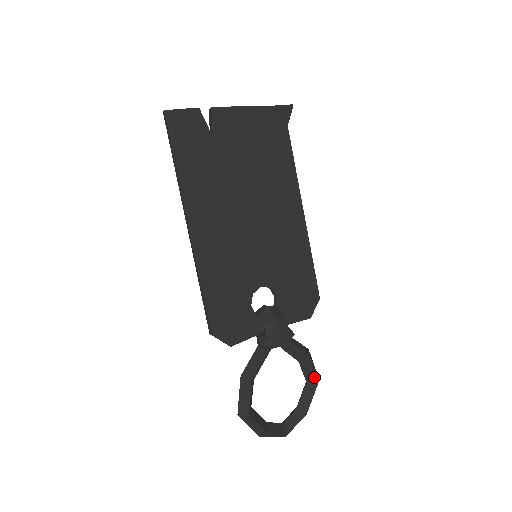
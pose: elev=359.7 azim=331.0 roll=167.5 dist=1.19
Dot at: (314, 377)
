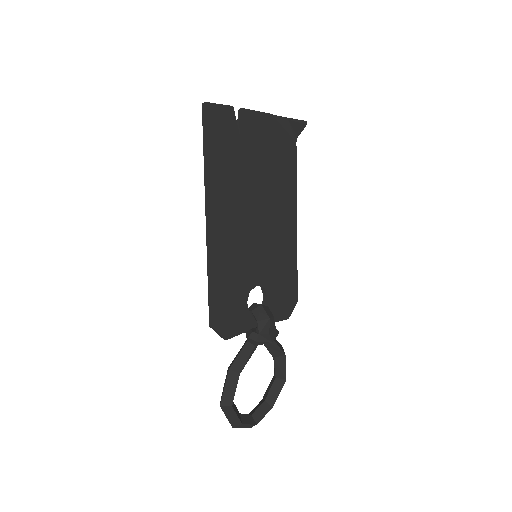
Dot at: (284, 373)
